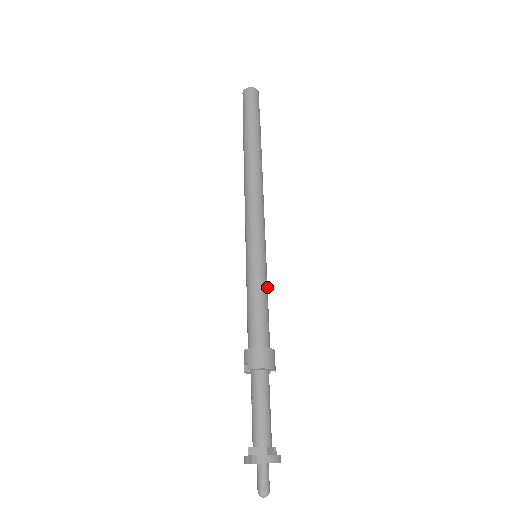
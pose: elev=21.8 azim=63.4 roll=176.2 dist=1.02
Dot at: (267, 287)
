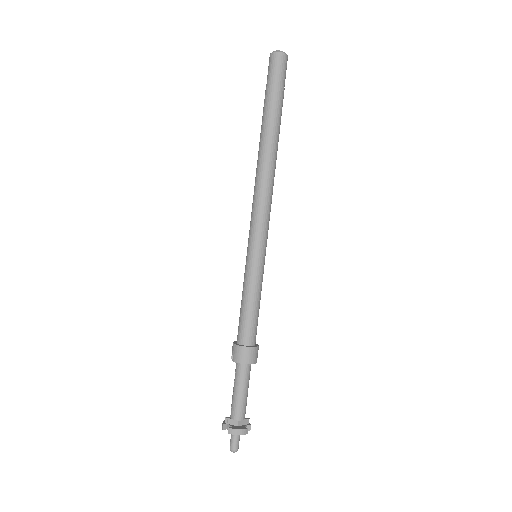
Dot at: (260, 289)
